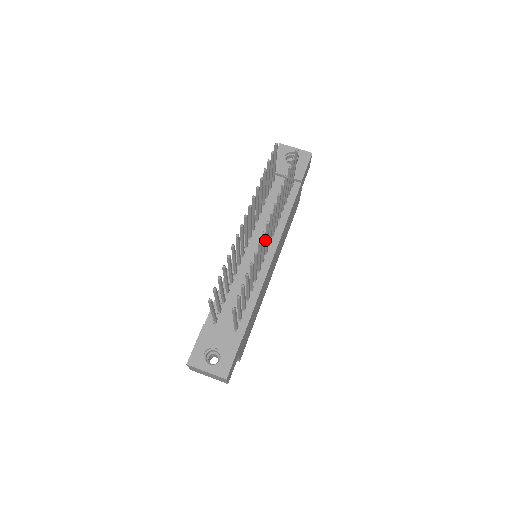
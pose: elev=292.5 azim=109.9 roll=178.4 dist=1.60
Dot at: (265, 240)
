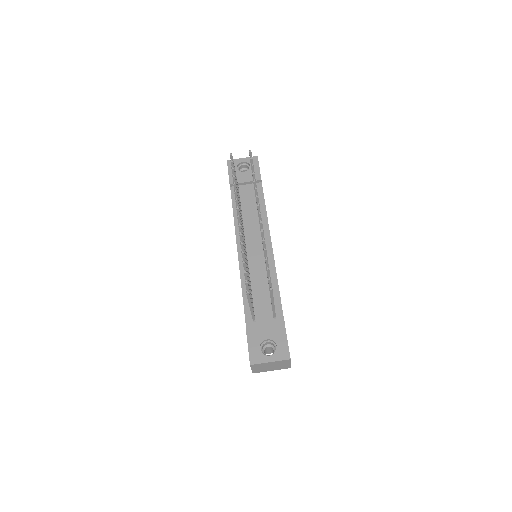
Dot at: occluded
